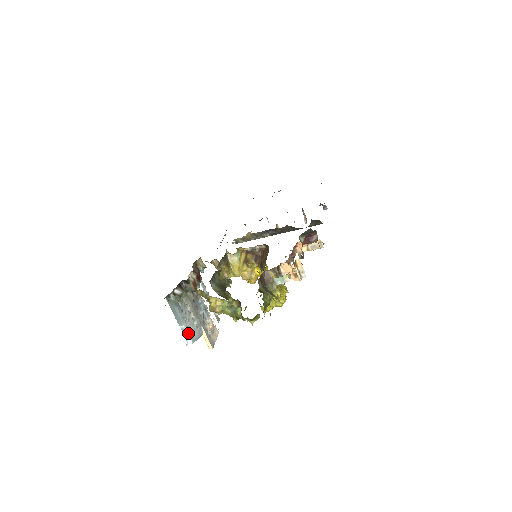
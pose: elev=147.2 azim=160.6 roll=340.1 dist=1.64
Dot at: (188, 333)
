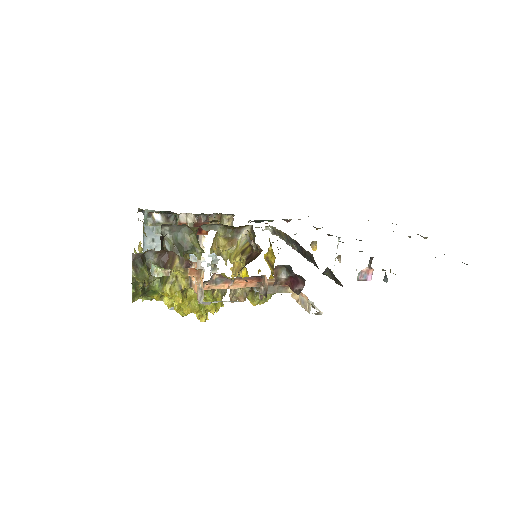
Dot at: occluded
